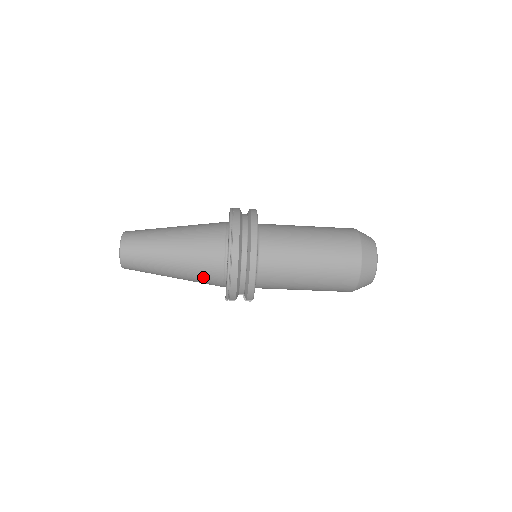
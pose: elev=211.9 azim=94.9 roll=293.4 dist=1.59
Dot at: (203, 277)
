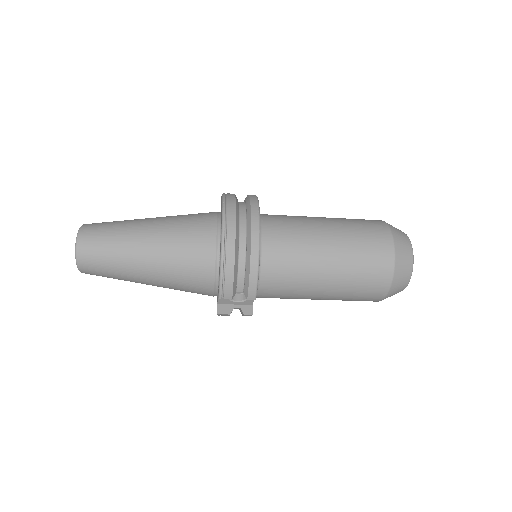
Dot at: (187, 270)
